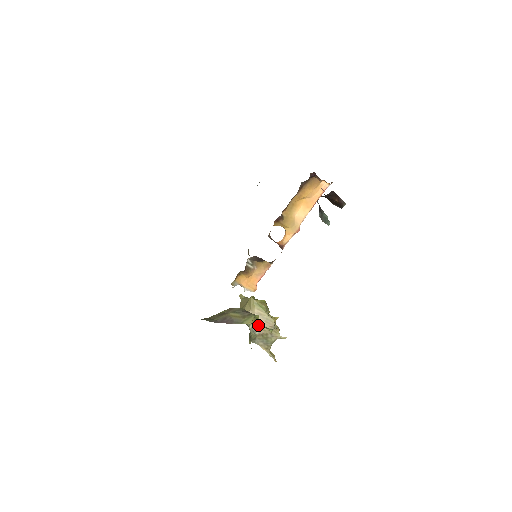
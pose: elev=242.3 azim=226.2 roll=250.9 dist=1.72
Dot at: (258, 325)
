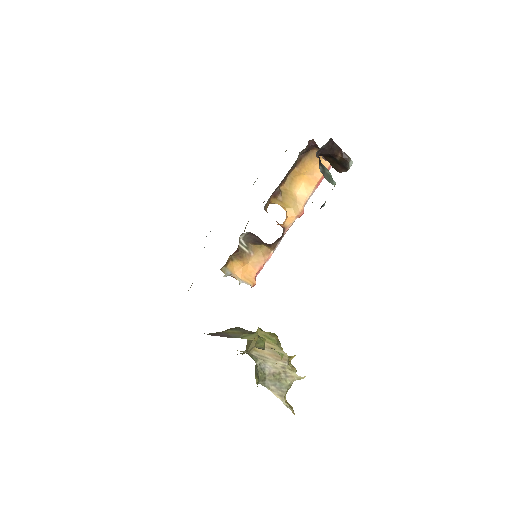
Dot at: occluded
